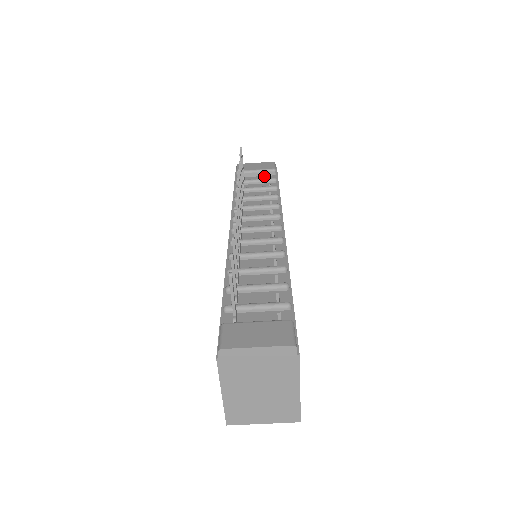
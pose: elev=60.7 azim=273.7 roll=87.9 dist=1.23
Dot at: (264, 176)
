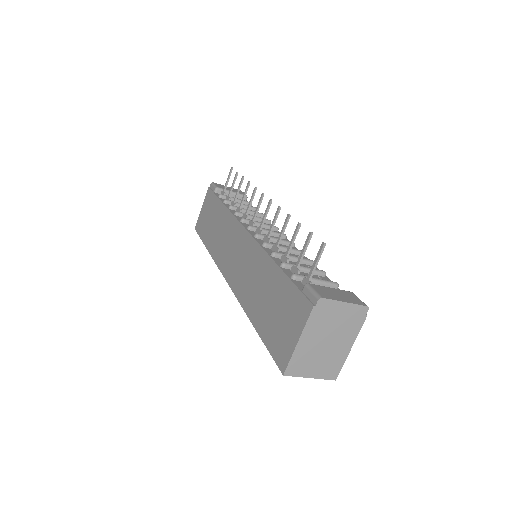
Dot at: occluded
